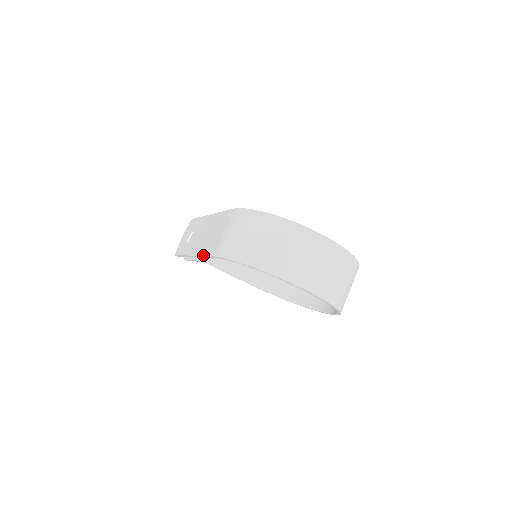
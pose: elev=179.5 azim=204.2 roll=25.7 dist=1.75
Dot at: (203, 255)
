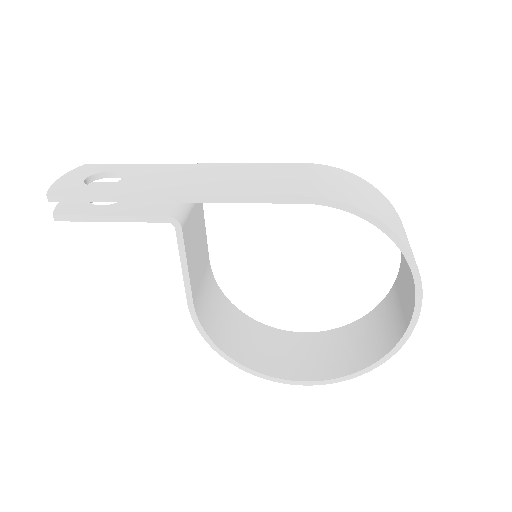
Dot at: (251, 195)
